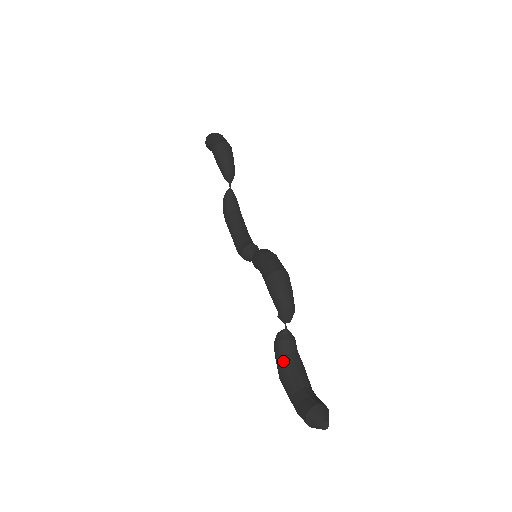
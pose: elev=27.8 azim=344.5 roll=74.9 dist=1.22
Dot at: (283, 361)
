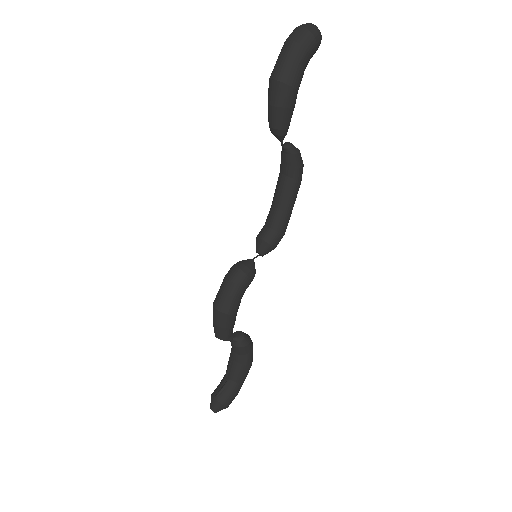
Dot at: (231, 351)
